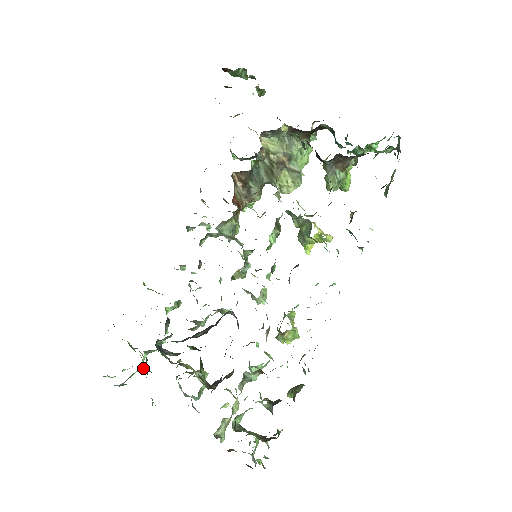
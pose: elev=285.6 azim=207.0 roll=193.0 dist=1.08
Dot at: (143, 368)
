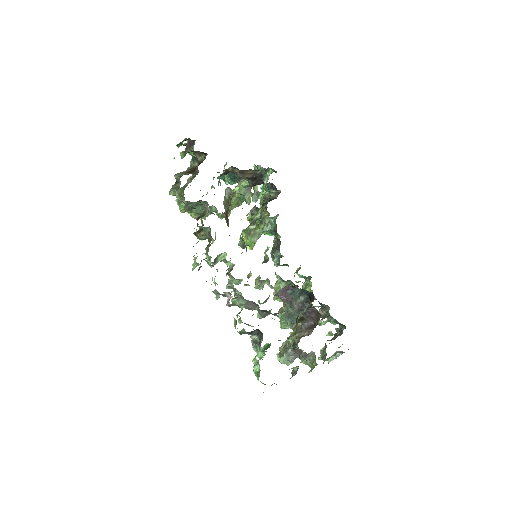
Dot at: occluded
